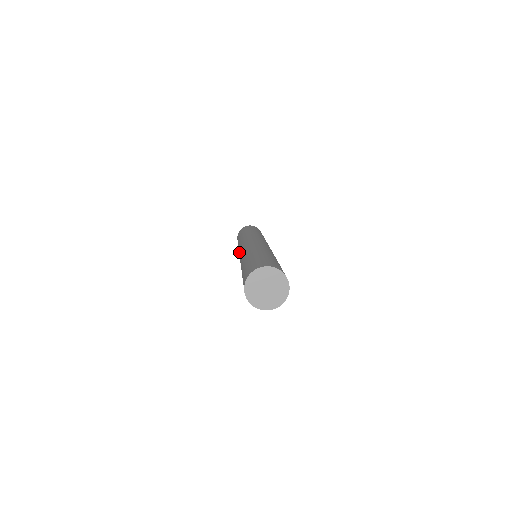
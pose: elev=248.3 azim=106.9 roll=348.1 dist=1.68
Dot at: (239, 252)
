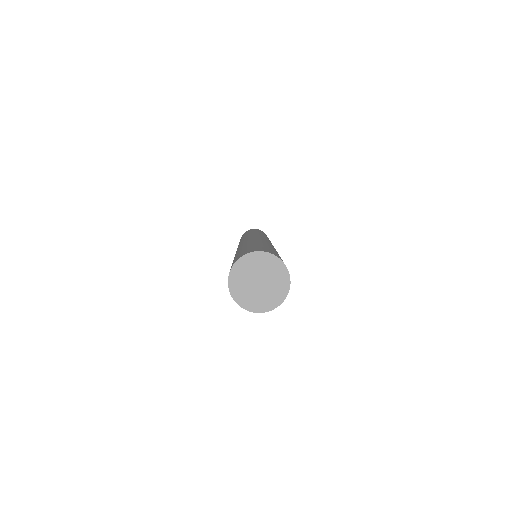
Dot at: occluded
